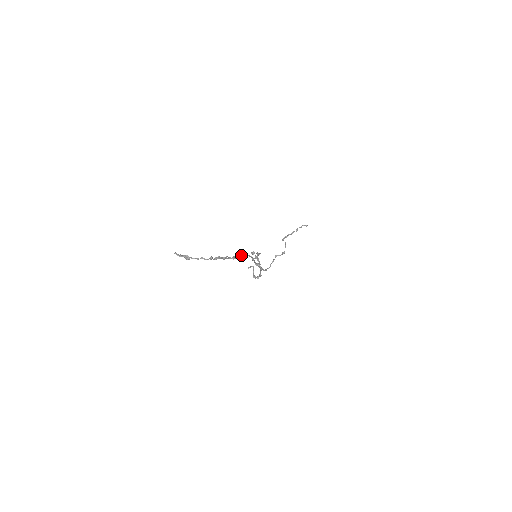
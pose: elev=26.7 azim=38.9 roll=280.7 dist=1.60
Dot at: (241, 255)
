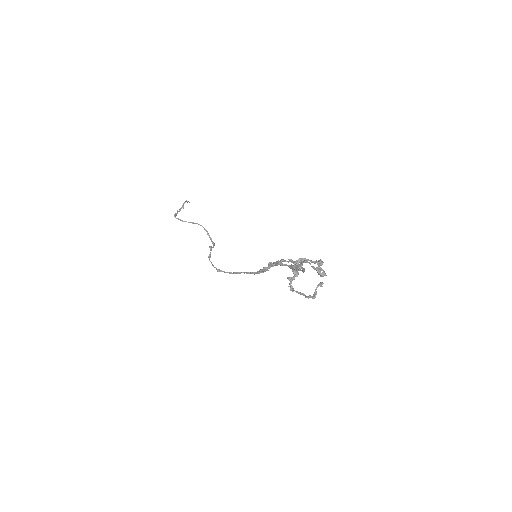
Dot at: (284, 260)
